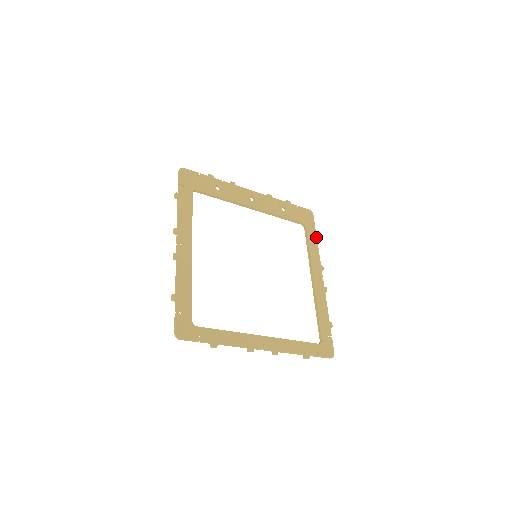
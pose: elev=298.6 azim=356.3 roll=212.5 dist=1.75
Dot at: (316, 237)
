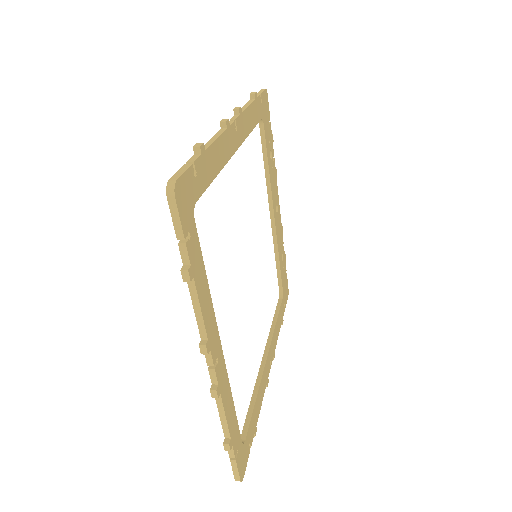
Dot at: (282, 319)
